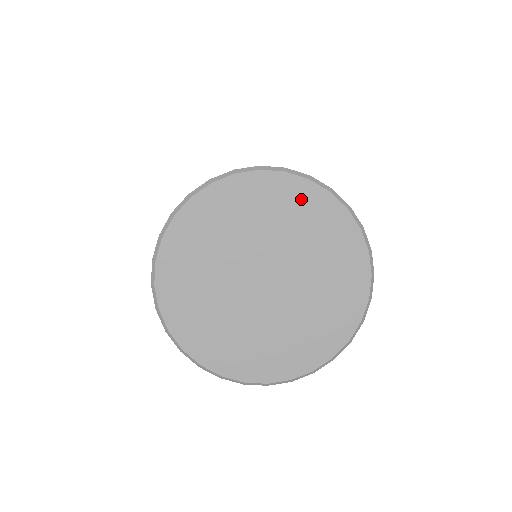
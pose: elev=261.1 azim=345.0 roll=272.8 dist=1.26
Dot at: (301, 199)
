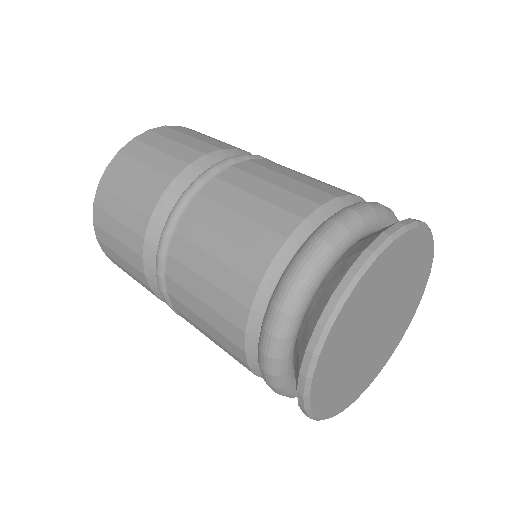
Dot at: (418, 247)
